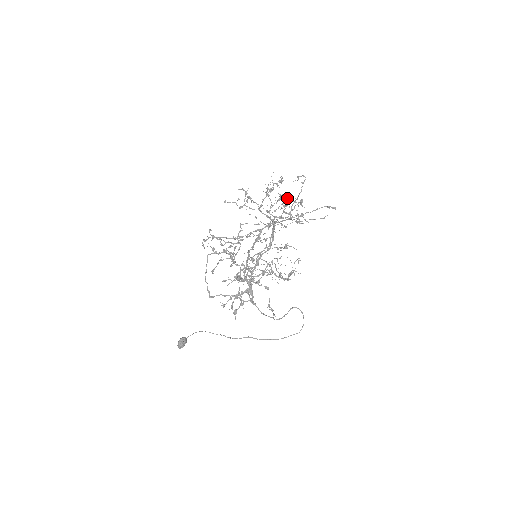
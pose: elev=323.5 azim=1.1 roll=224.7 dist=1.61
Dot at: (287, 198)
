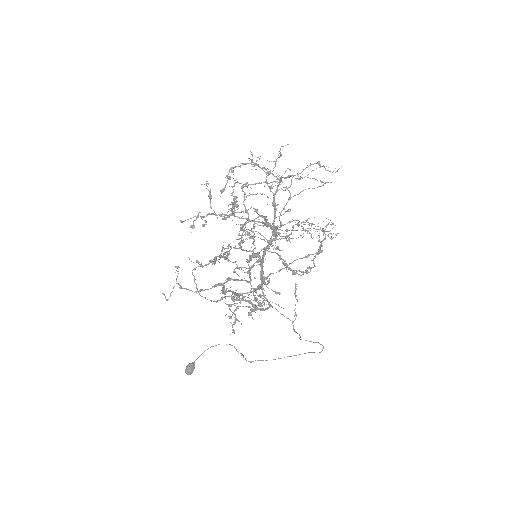
Dot at: (258, 217)
